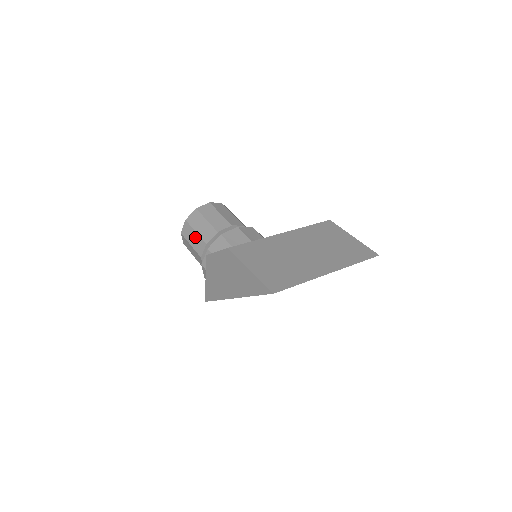
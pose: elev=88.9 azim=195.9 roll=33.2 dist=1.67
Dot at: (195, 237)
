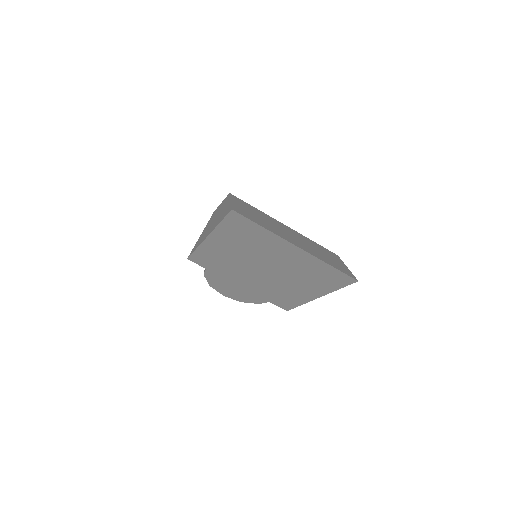
Dot at: occluded
